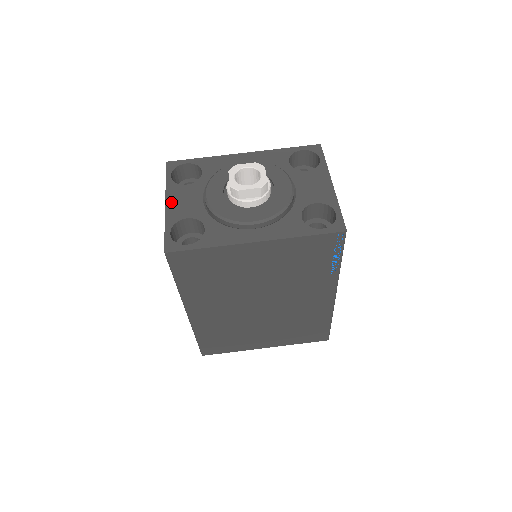
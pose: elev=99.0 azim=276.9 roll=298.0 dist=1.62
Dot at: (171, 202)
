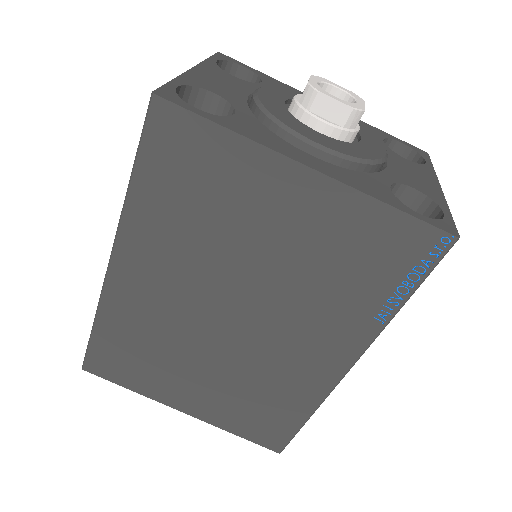
Dot at: (201, 72)
